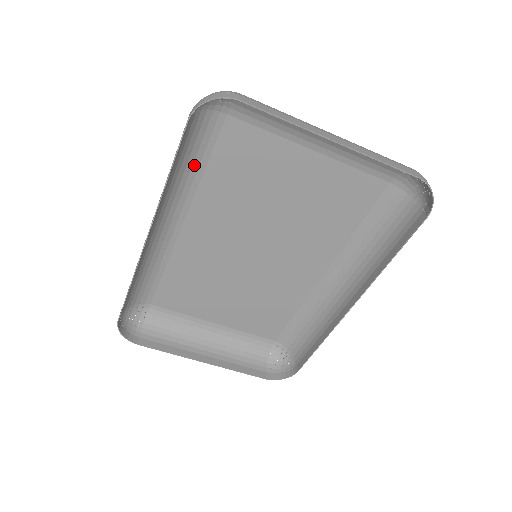
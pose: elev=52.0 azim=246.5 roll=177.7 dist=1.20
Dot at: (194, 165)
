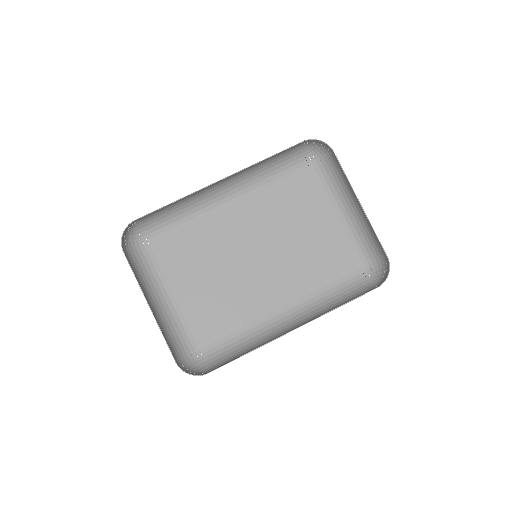
Dot at: (272, 177)
